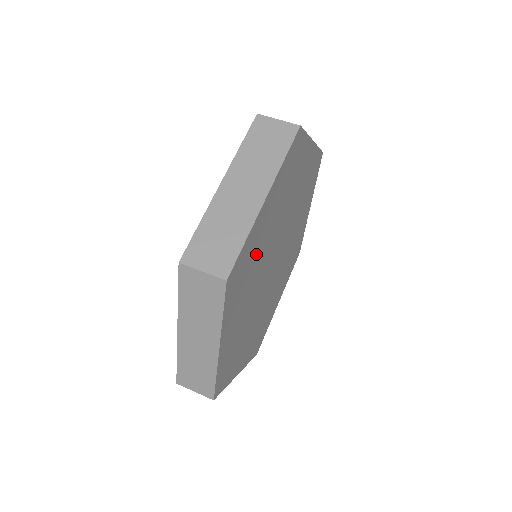
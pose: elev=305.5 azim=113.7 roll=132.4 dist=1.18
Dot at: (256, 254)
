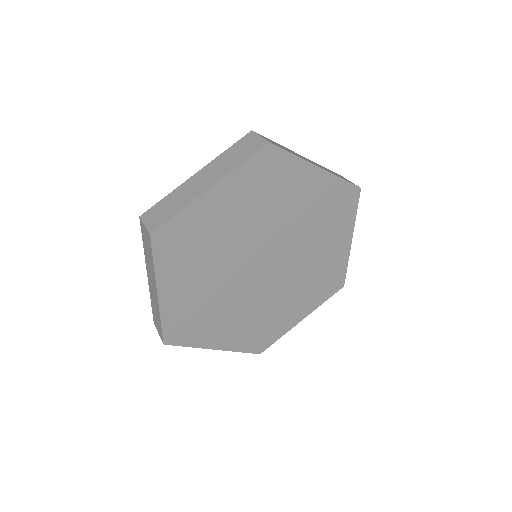
Dot at: (209, 236)
